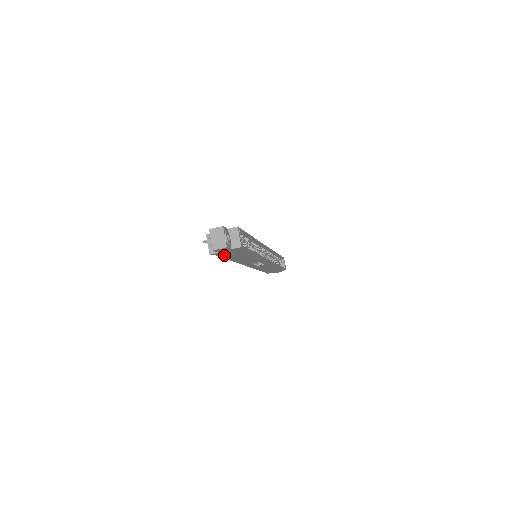
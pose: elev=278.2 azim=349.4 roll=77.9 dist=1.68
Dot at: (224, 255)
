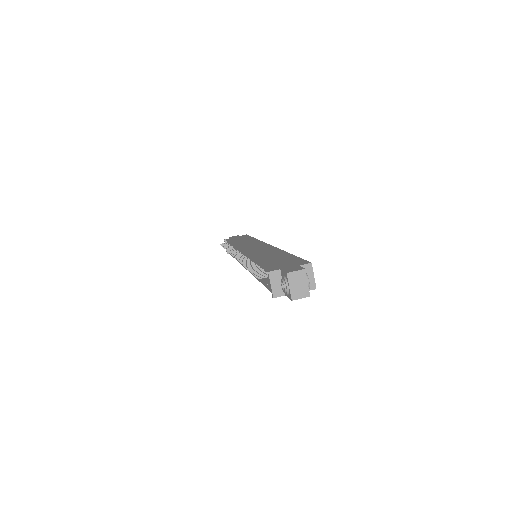
Dot at: occluded
